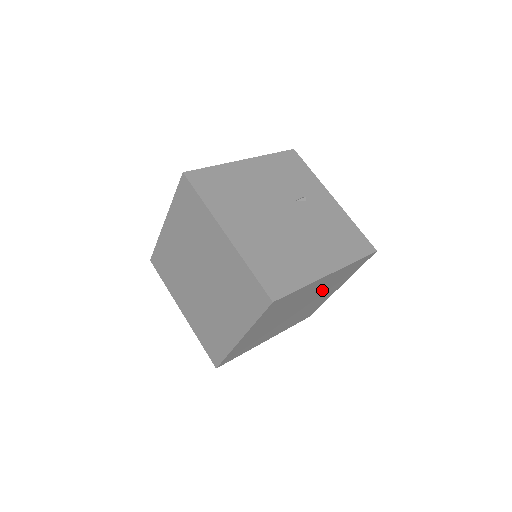
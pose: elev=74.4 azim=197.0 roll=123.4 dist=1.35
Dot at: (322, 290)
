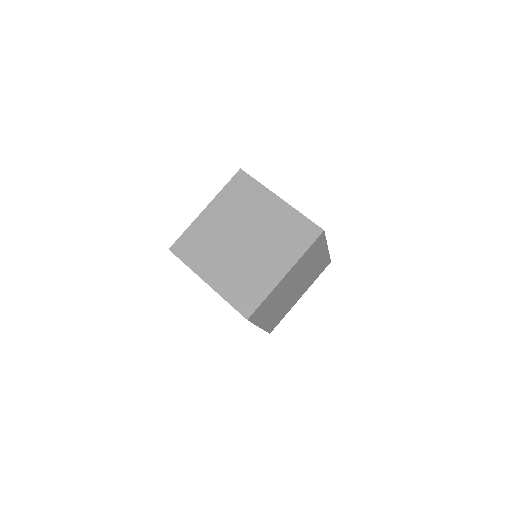
Dot at: (308, 276)
